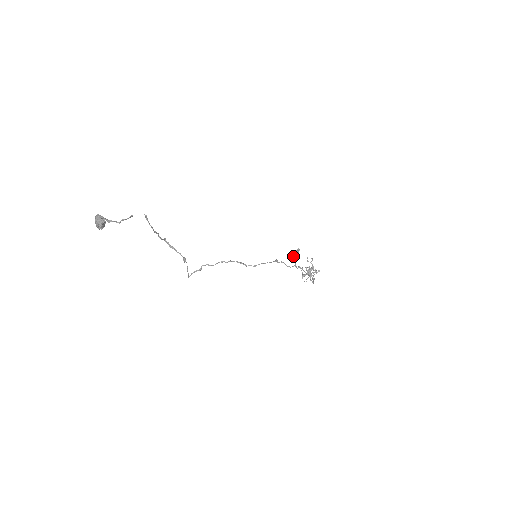
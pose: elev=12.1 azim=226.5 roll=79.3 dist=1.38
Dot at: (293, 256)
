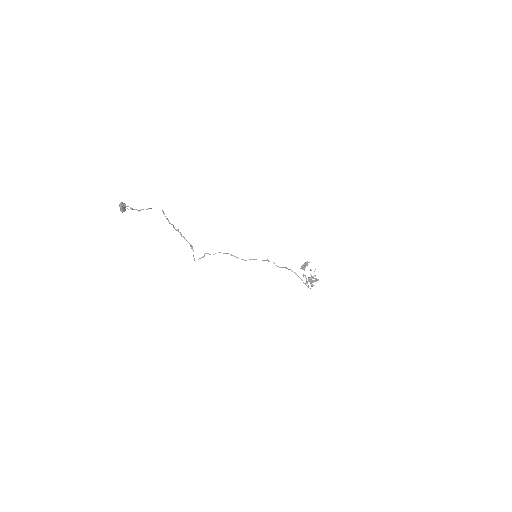
Dot at: (304, 267)
